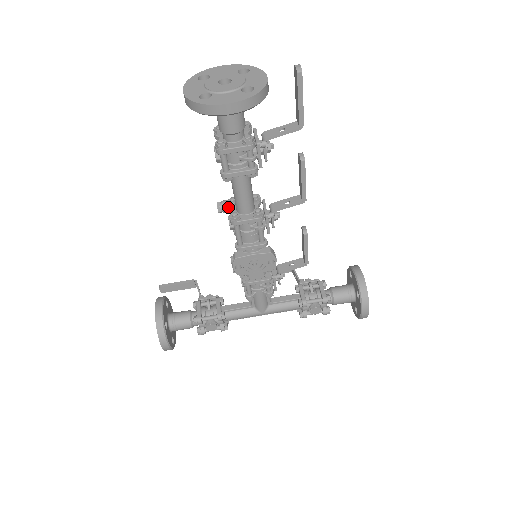
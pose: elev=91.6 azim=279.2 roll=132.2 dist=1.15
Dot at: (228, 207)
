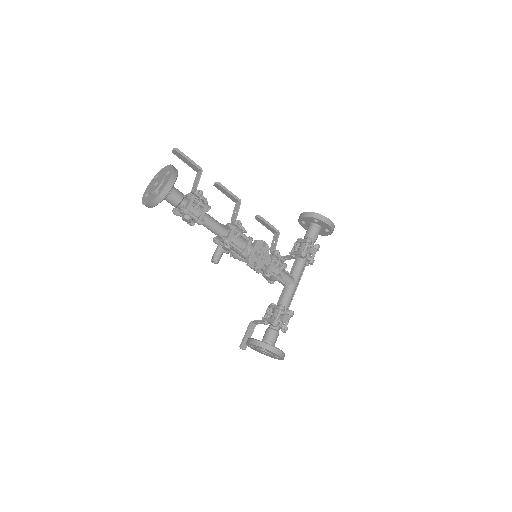
Dot at: (218, 255)
